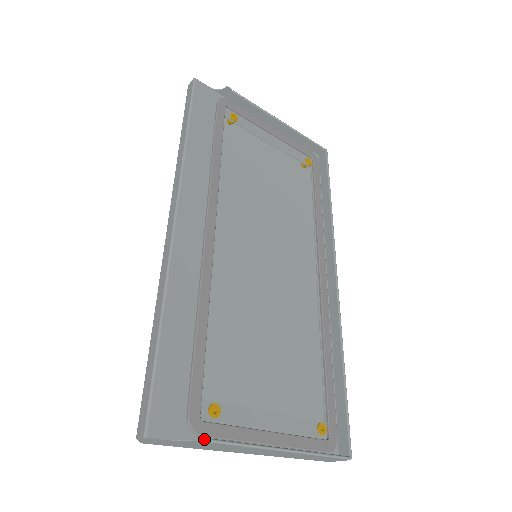
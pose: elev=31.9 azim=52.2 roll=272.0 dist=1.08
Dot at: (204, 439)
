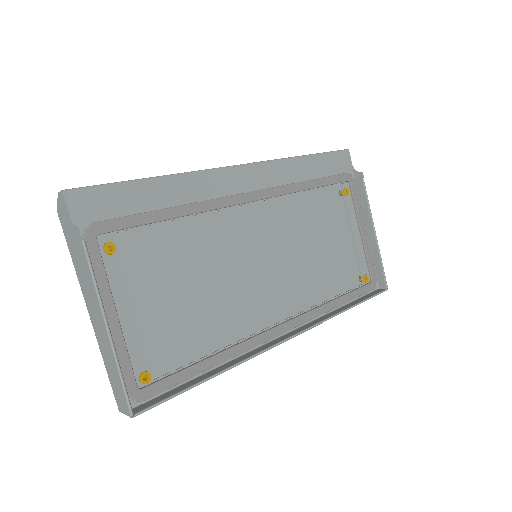
Dot at: (83, 240)
